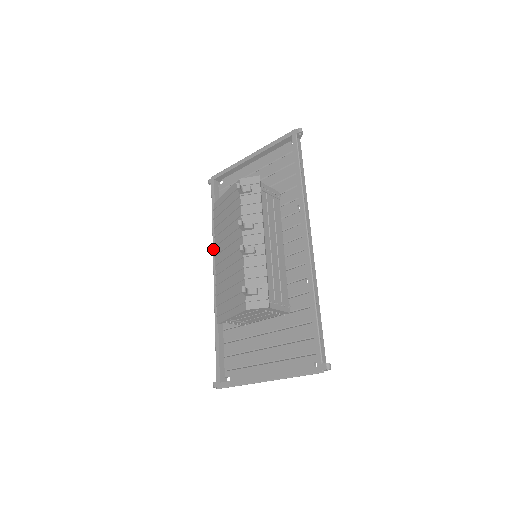
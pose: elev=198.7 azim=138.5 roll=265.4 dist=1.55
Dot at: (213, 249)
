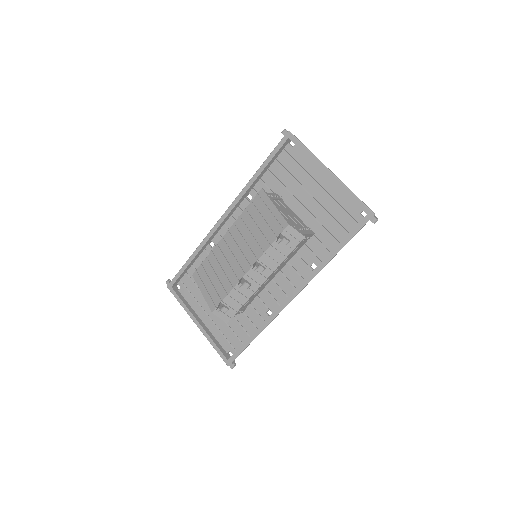
Dot at: (236, 198)
